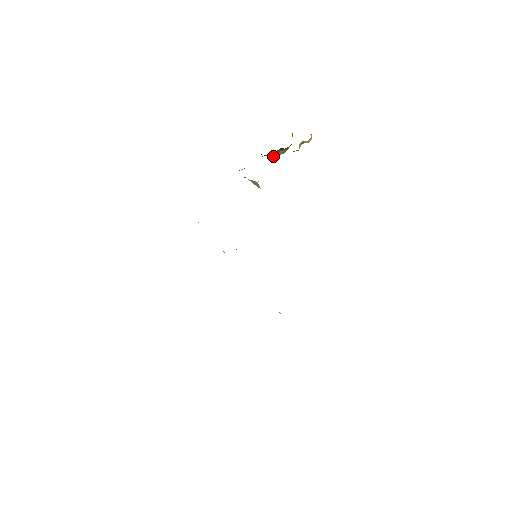
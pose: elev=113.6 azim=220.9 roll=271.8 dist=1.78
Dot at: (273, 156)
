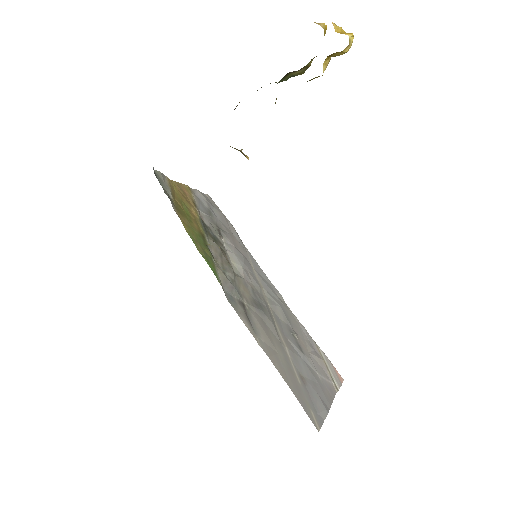
Dot at: occluded
